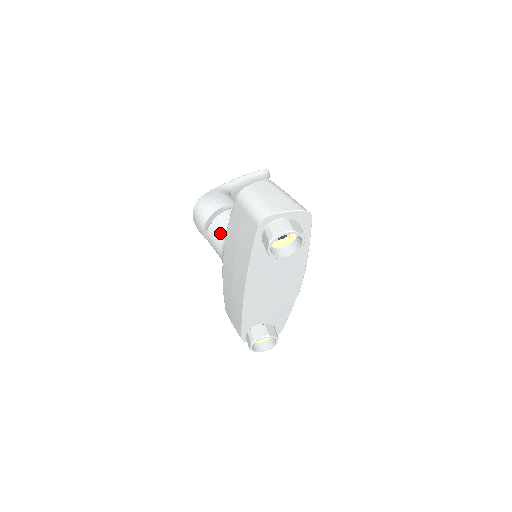
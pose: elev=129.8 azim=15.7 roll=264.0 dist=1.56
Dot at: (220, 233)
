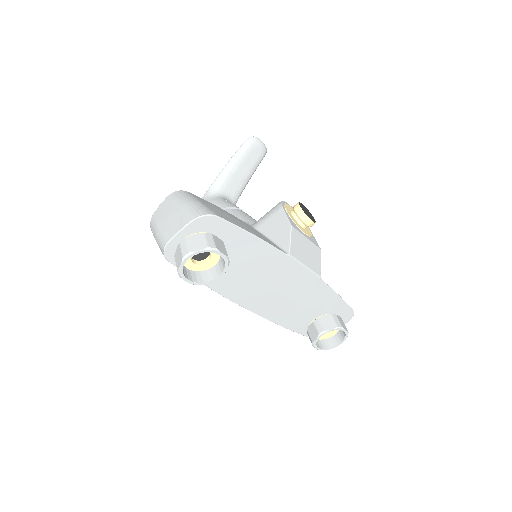
Dot at: occluded
